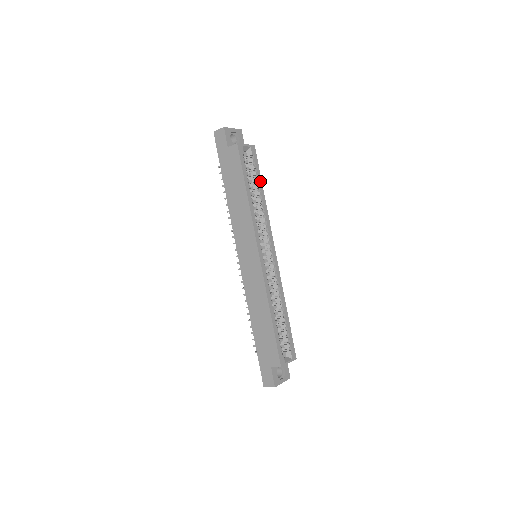
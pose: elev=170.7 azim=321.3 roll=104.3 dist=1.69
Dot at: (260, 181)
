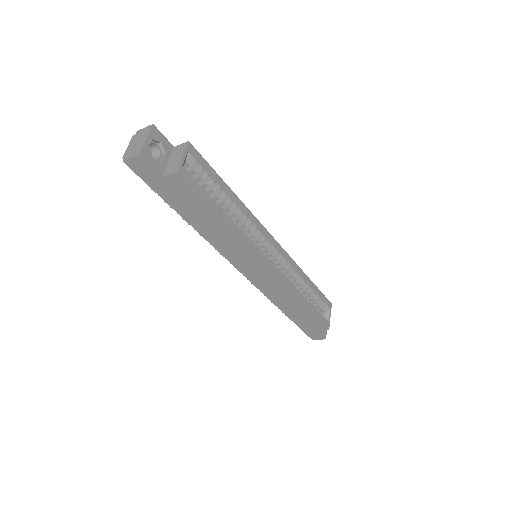
Dot at: (221, 182)
